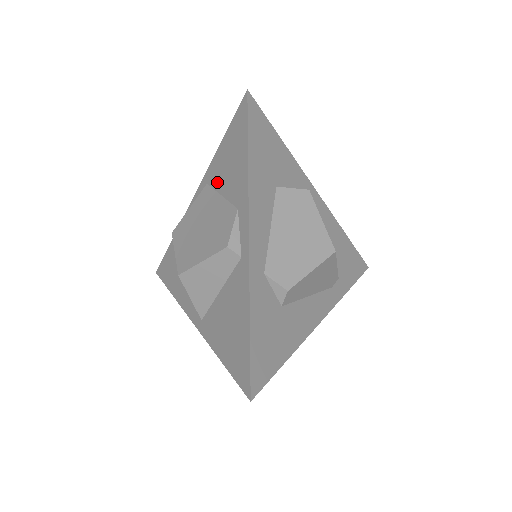
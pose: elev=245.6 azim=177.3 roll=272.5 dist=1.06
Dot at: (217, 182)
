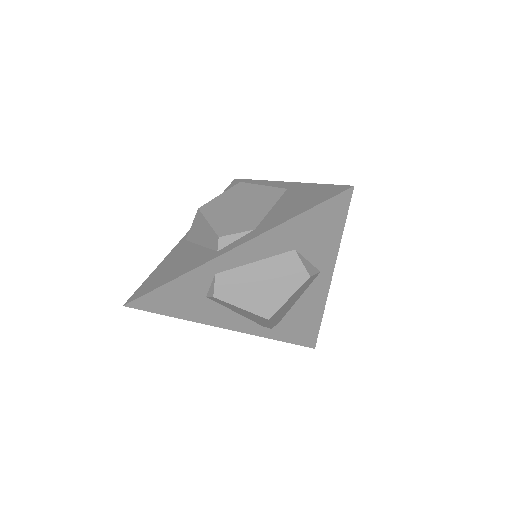
Dot at: (284, 198)
